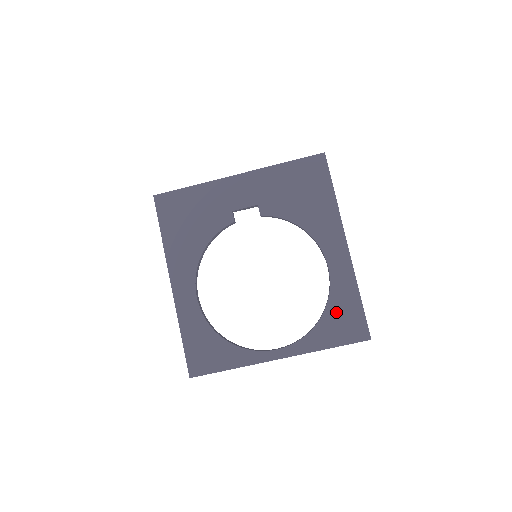
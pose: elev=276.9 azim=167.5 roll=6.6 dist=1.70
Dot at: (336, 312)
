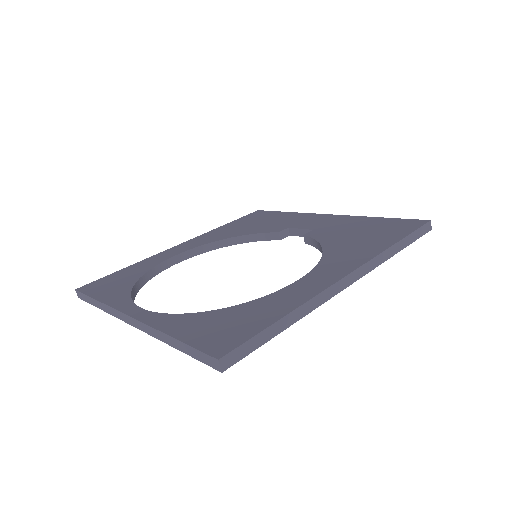
Dot at: (236, 314)
